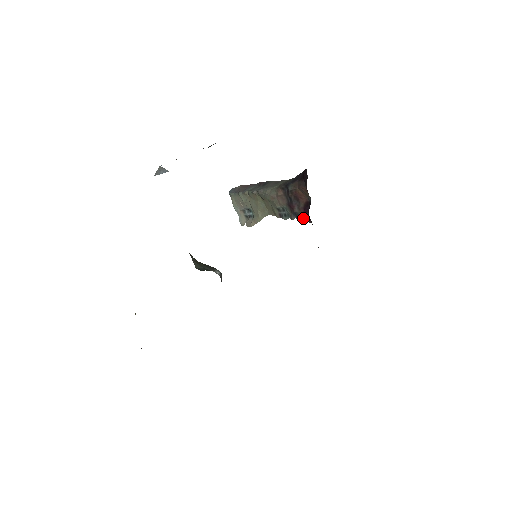
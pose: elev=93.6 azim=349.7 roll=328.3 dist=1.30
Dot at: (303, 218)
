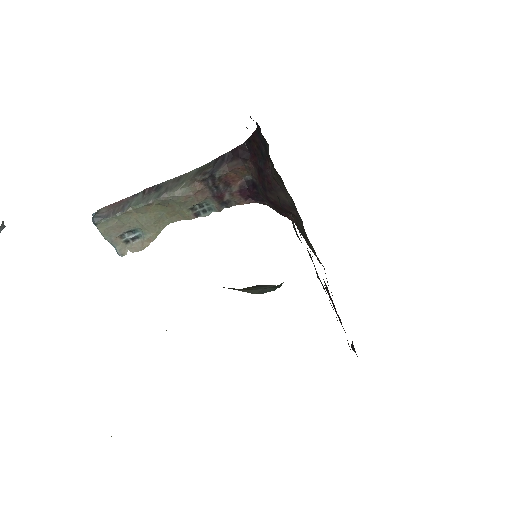
Dot at: (239, 202)
